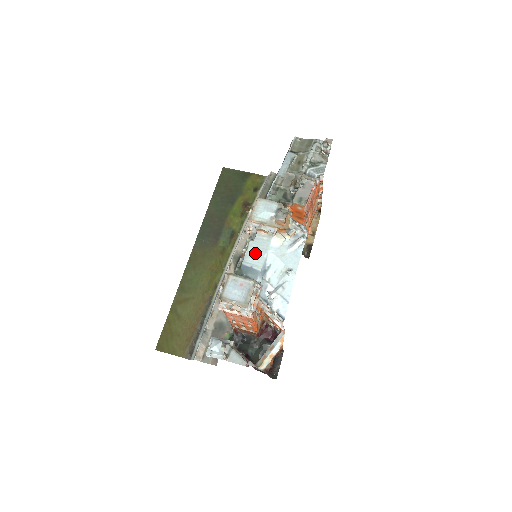
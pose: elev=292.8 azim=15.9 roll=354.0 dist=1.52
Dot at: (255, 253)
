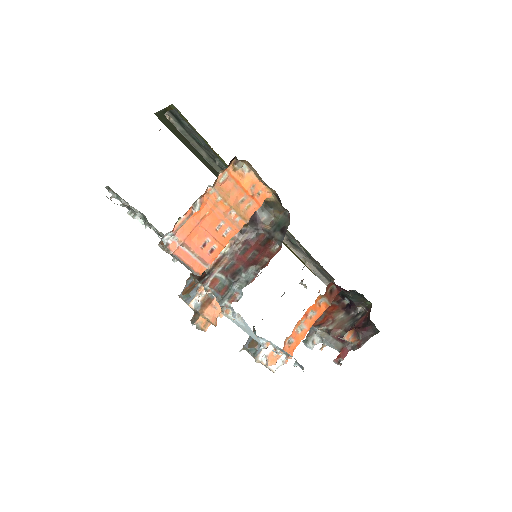
Dot at: occluded
